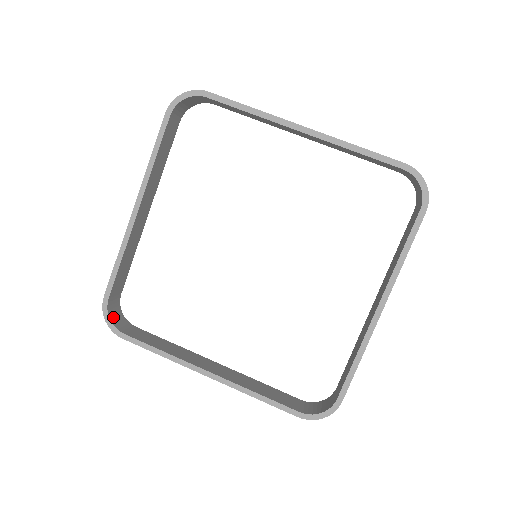
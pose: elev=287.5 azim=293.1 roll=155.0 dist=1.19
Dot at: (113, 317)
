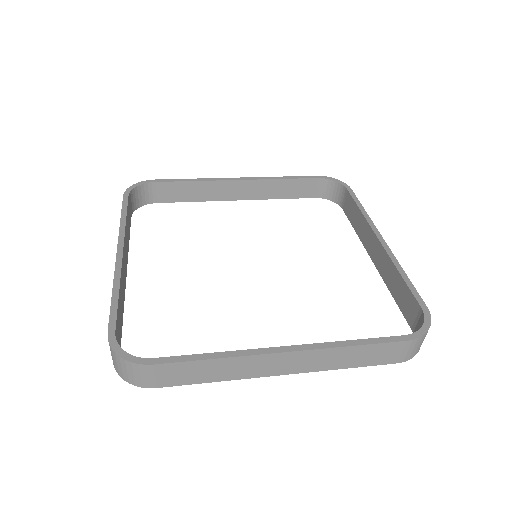
Dot at: occluded
